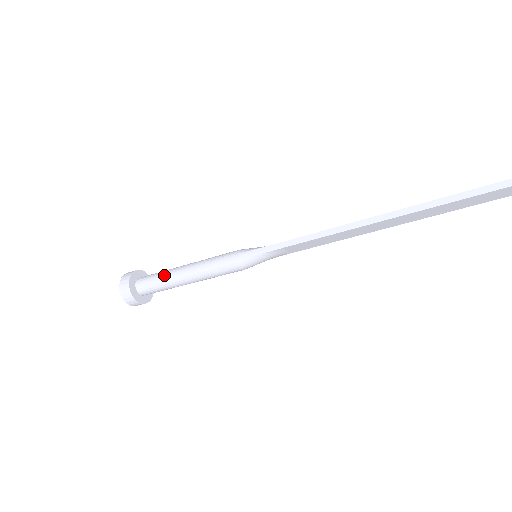
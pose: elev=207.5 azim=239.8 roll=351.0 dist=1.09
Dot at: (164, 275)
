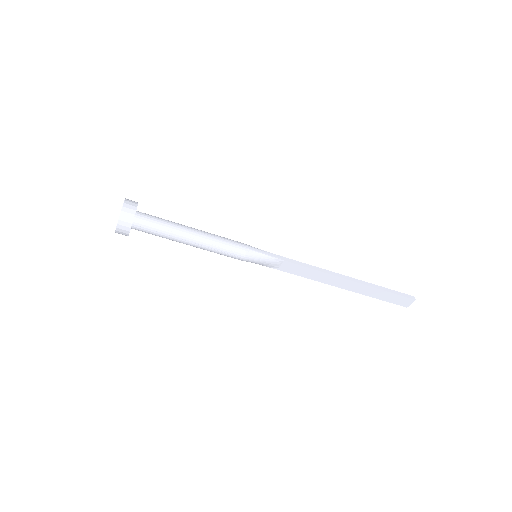
Dot at: (172, 223)
